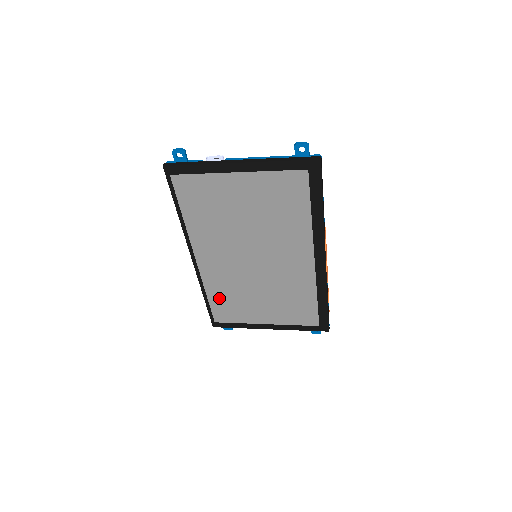
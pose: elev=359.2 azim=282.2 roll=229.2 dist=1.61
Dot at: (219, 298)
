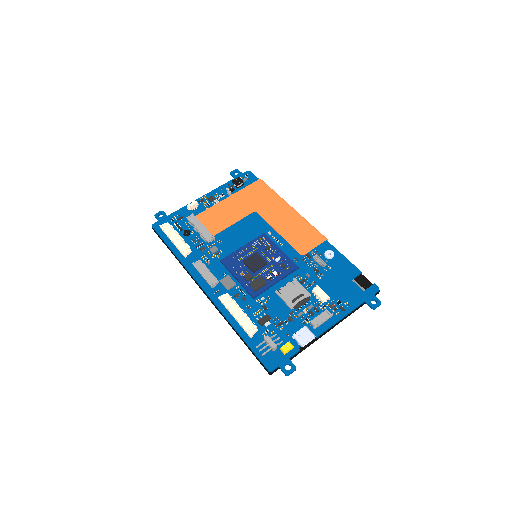
Dot at: occluded
